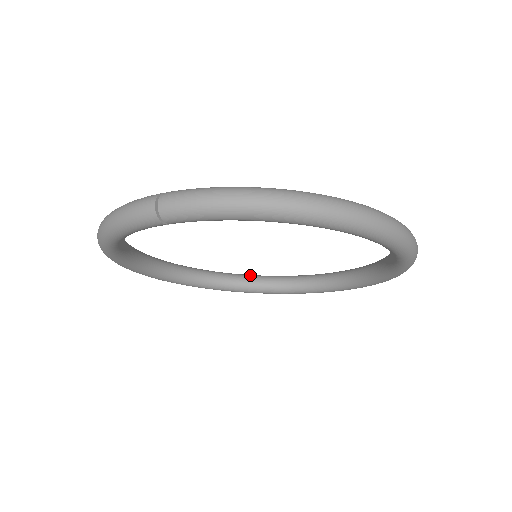
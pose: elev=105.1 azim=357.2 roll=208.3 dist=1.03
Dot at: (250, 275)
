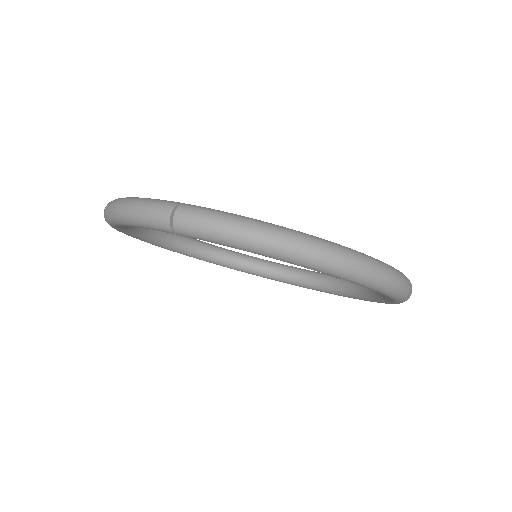
Dot at: (245, 255)
